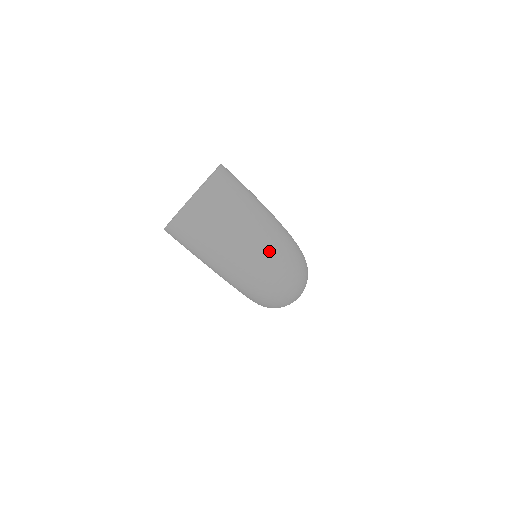
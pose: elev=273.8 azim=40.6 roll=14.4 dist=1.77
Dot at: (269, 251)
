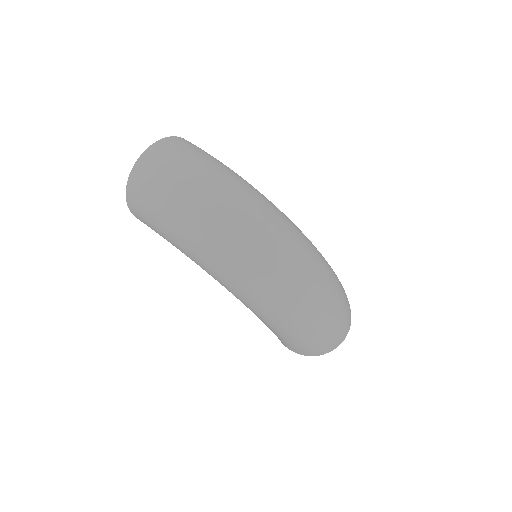
Dot at: (236, 207)
